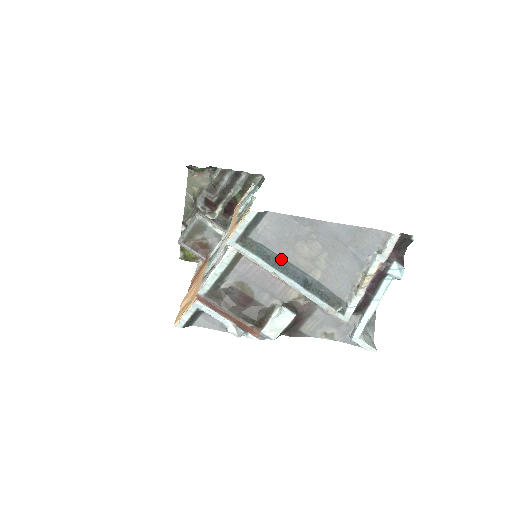
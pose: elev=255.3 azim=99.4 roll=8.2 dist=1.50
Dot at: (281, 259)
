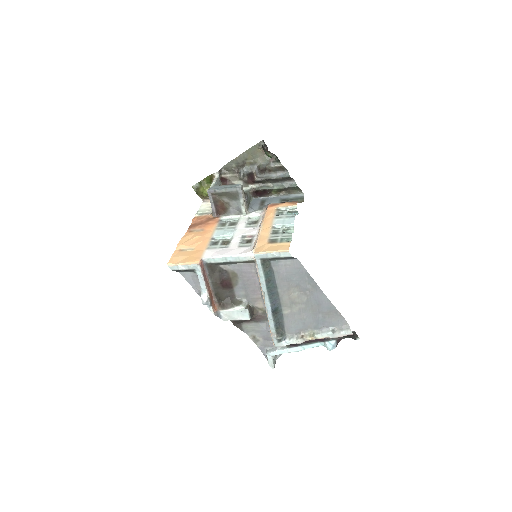
Dot at: (276, 287)
